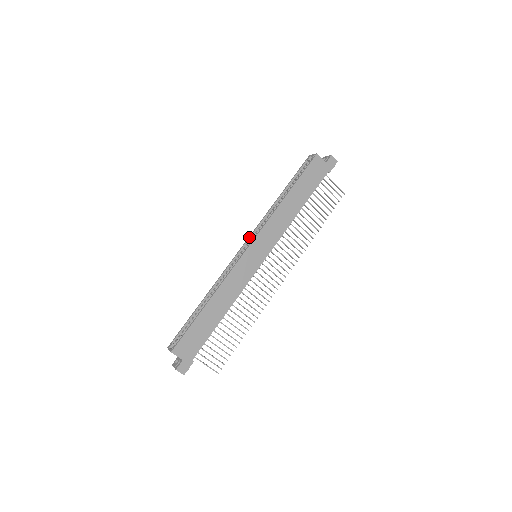
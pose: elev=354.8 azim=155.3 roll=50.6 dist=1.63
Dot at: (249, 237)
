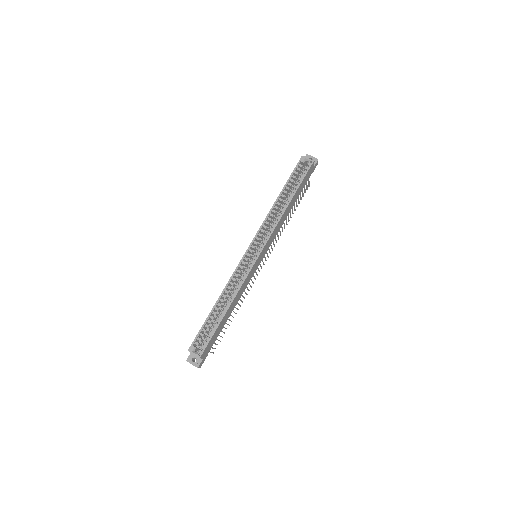
Dot at: (254, 240)
